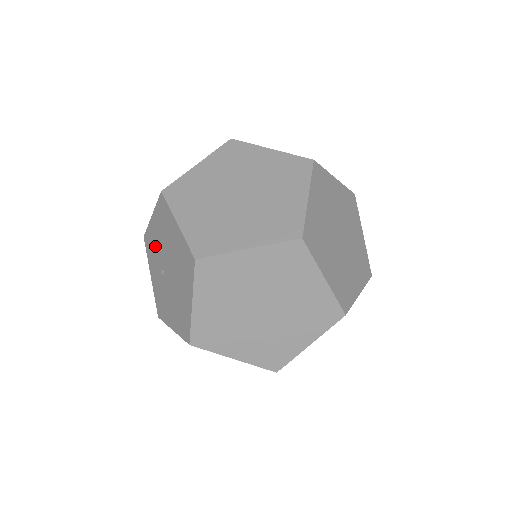
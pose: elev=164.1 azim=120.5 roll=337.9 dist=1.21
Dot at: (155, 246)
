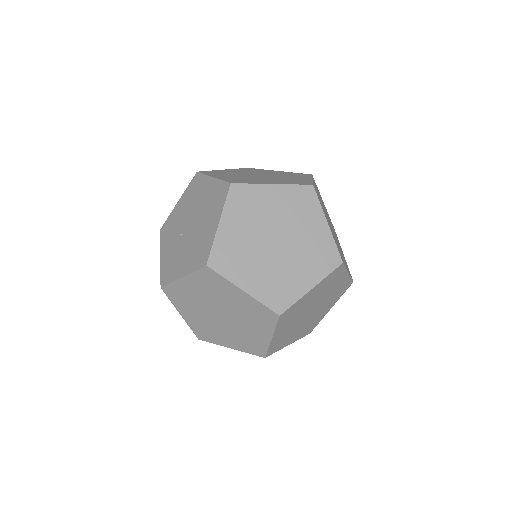
Dot at: (176, 222)
